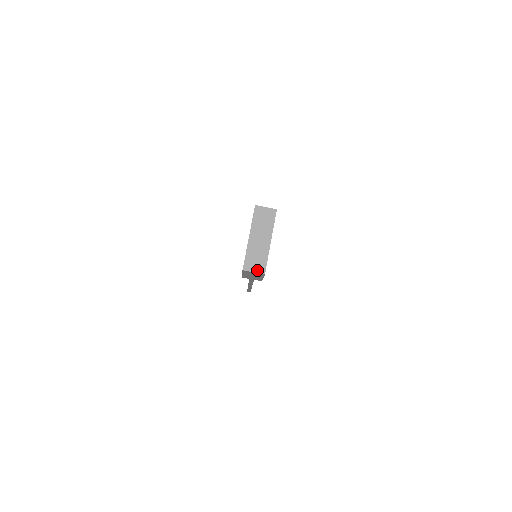
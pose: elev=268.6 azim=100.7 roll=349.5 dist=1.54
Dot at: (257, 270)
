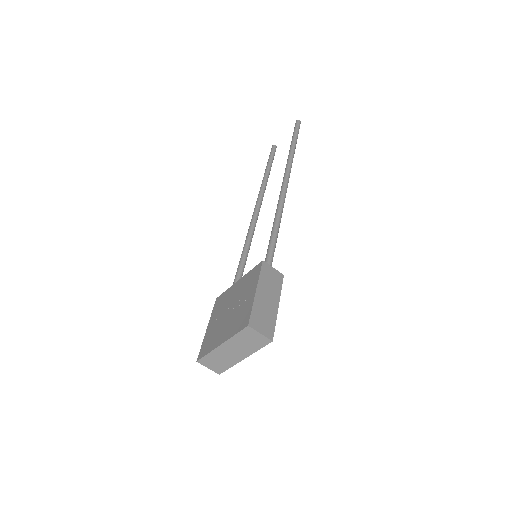
Dot at: (213, 369)
